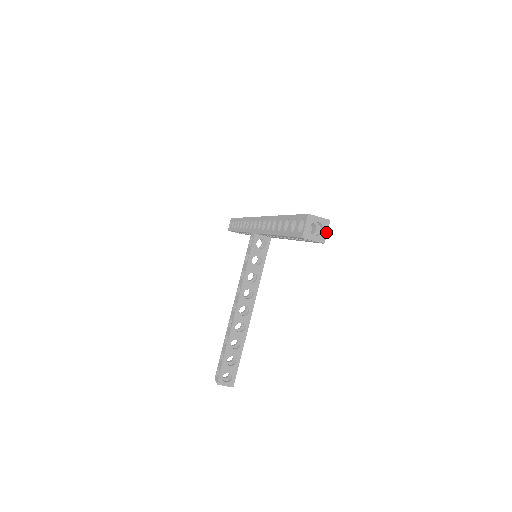
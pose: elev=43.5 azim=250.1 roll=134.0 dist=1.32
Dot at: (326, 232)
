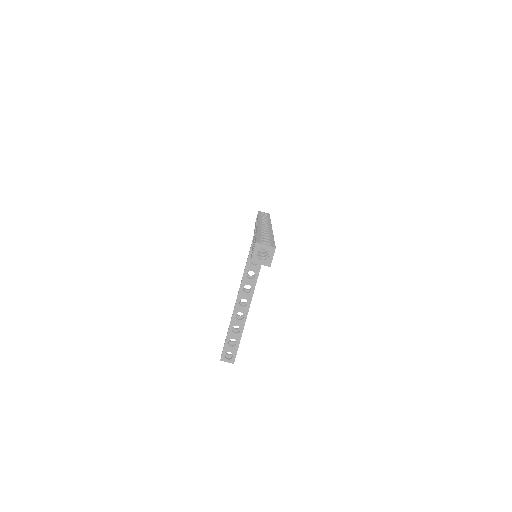
Dot at: (272, 257)
